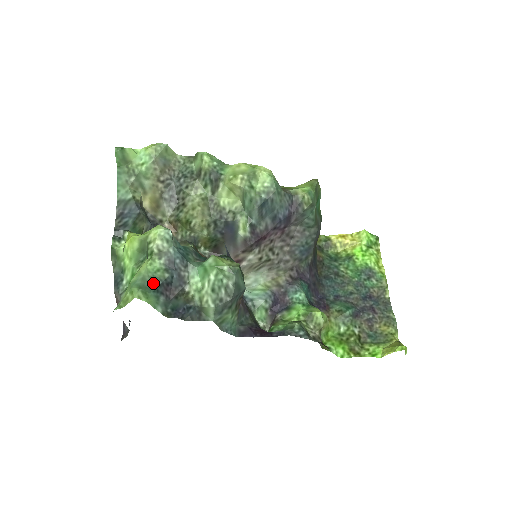
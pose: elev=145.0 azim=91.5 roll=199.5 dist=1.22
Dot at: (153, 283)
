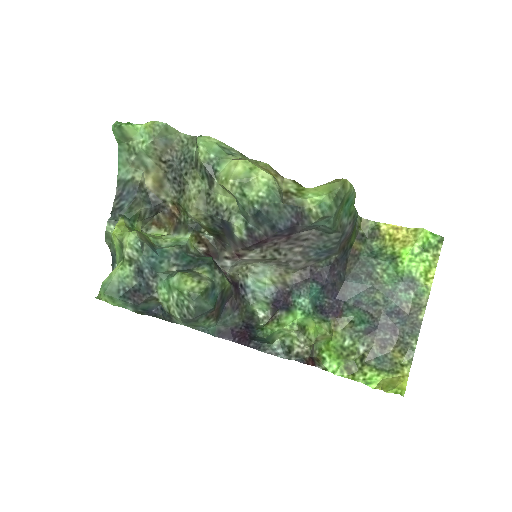
Dot at: (121, 288)
